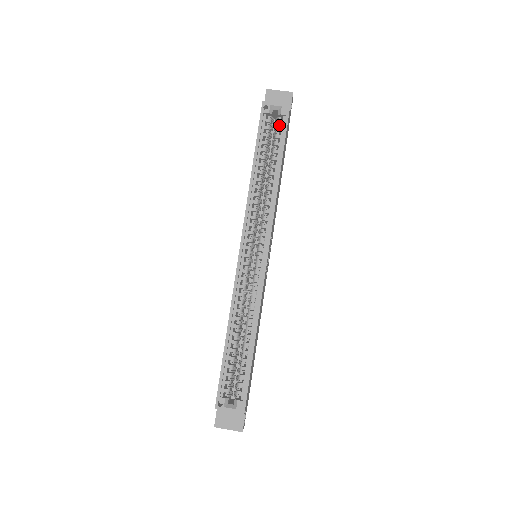
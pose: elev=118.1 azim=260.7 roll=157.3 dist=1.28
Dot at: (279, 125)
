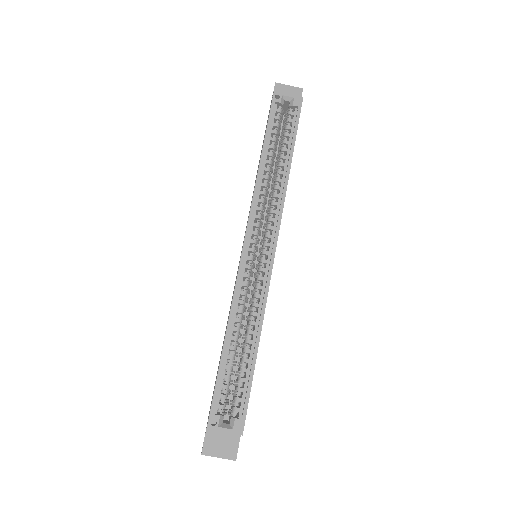
Dot at: (290, 117)
